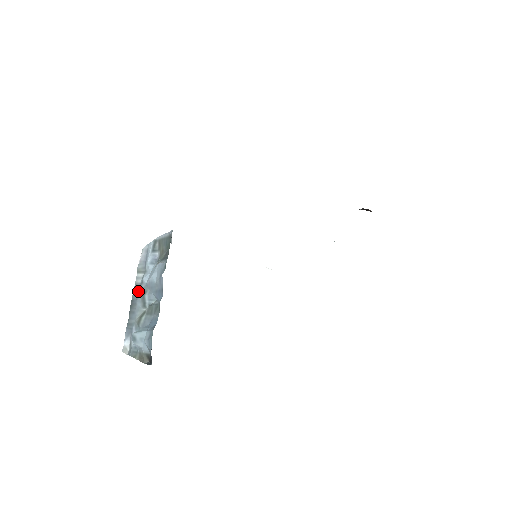
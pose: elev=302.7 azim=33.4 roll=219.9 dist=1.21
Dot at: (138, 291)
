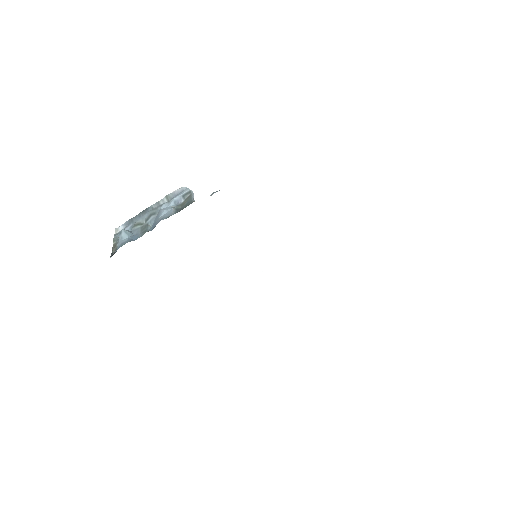
Dot at: (155, 207)
